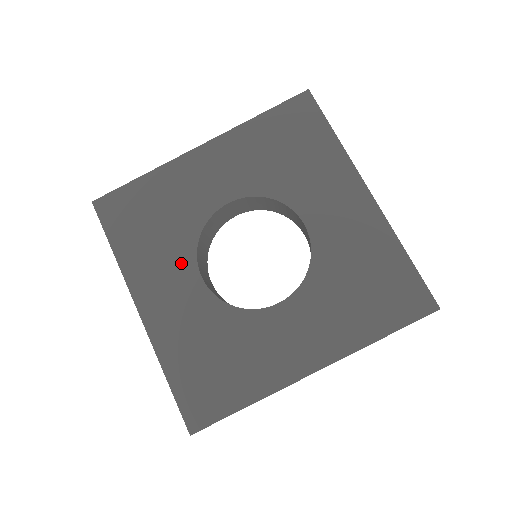
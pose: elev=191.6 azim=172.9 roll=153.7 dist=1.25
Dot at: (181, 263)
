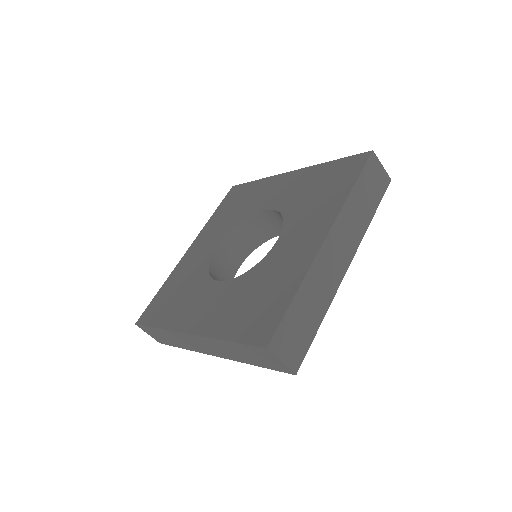
Dot at: (204, 289)
